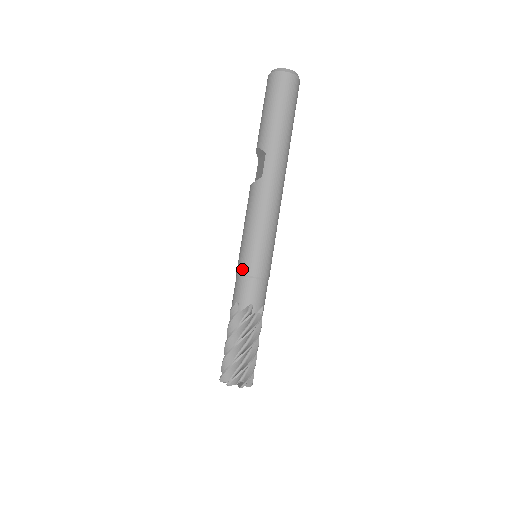
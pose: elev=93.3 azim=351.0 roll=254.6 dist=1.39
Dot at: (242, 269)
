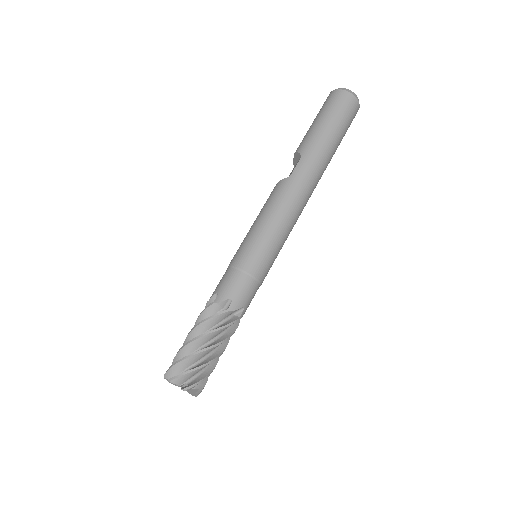
Dot at: (235, 260)
